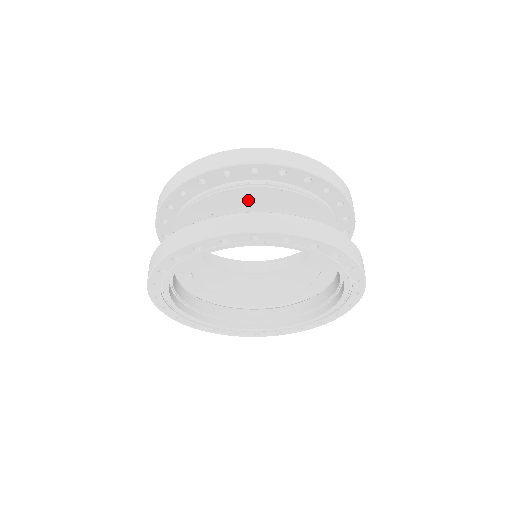
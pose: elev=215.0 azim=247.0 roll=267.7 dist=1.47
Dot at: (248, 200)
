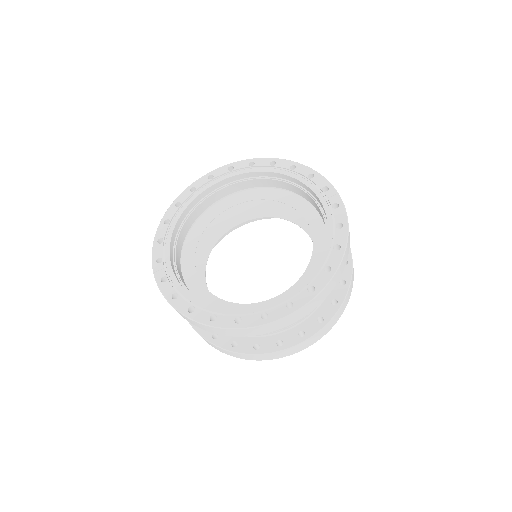
Dot at: occluded
